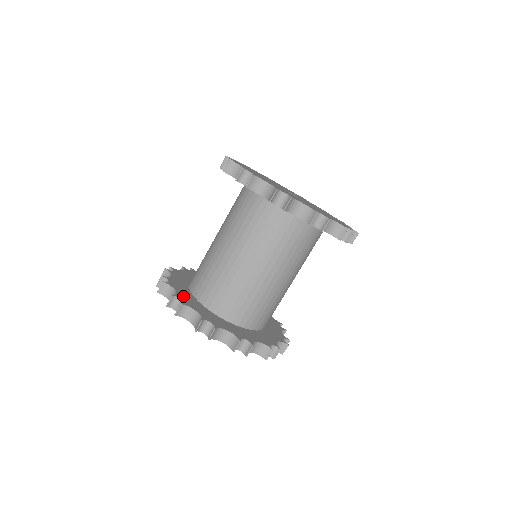
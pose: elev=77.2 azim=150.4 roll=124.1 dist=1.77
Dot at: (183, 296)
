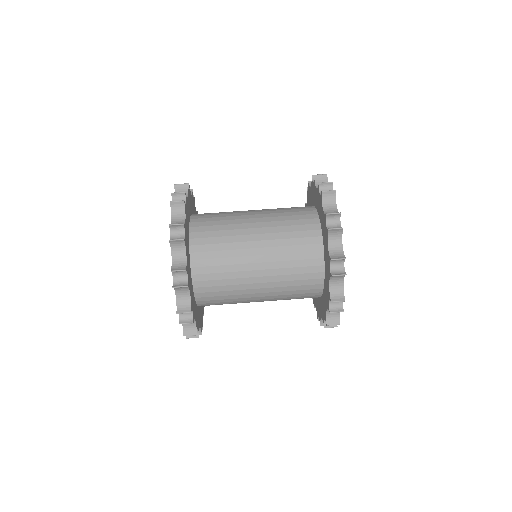
Dot at: occluded
